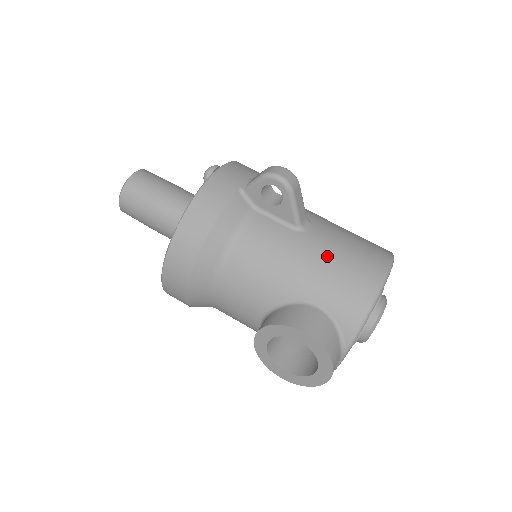
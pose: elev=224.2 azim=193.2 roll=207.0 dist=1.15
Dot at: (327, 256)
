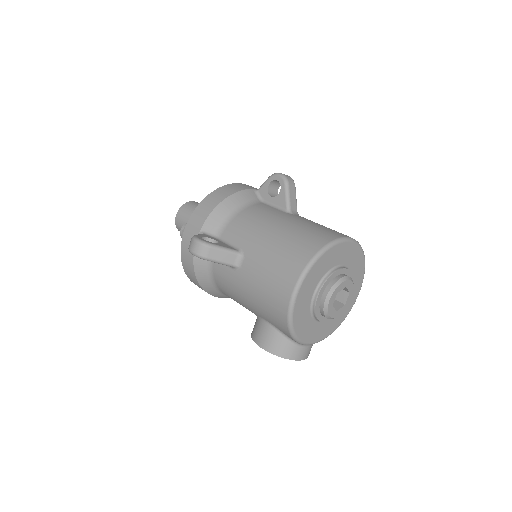
Dot at: (254, 289)
